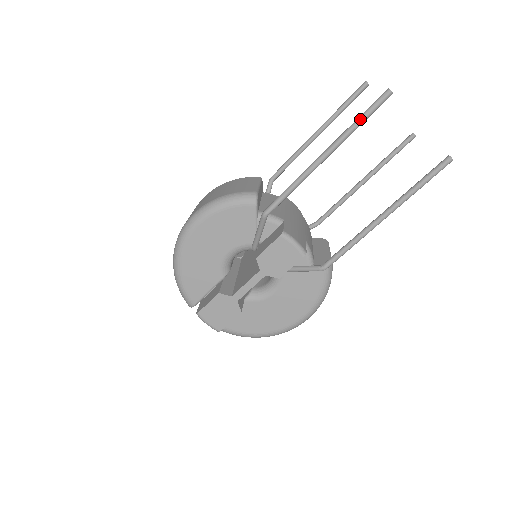
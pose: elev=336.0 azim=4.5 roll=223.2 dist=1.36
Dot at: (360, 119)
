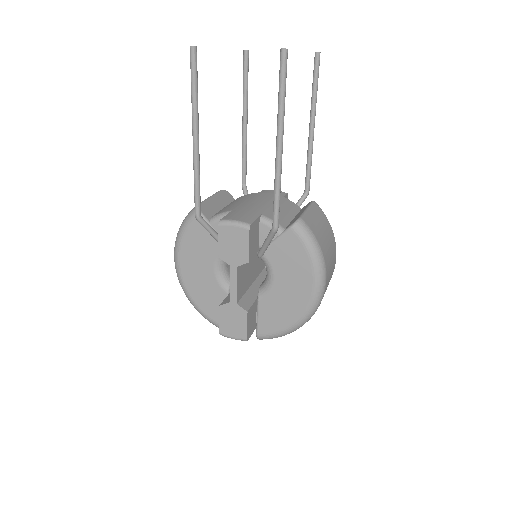
Dot at: (191, 88)
